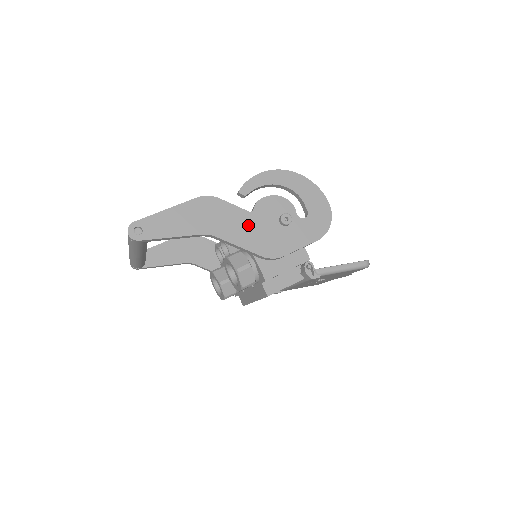
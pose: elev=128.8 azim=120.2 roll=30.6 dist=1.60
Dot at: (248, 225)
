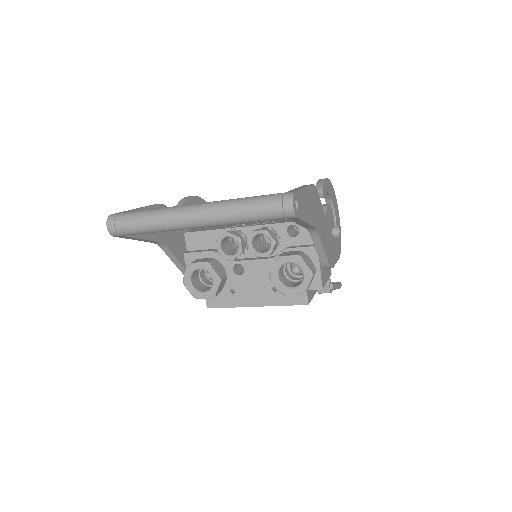
Dot at: (325, 229)
